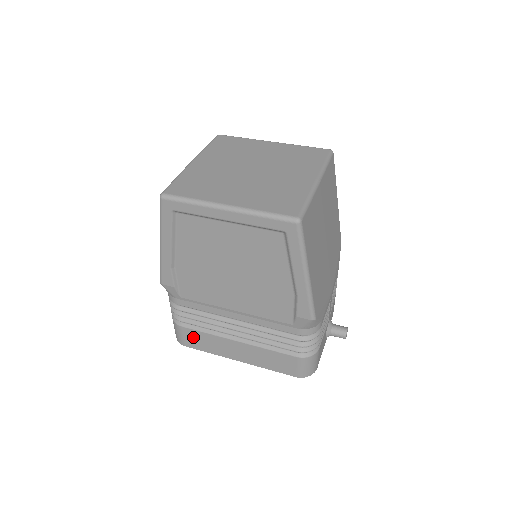
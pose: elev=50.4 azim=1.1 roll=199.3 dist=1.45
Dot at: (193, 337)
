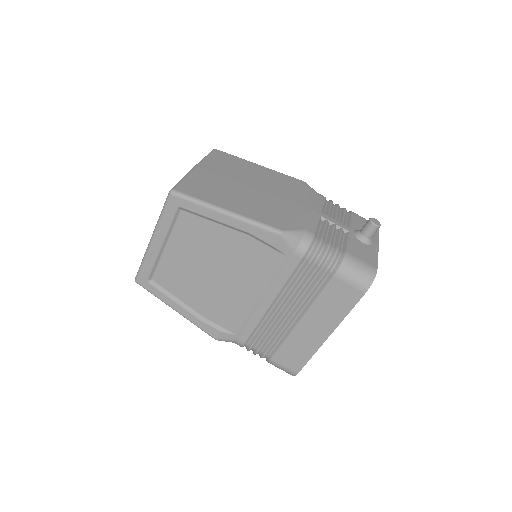
Dot at: (287, 358)
